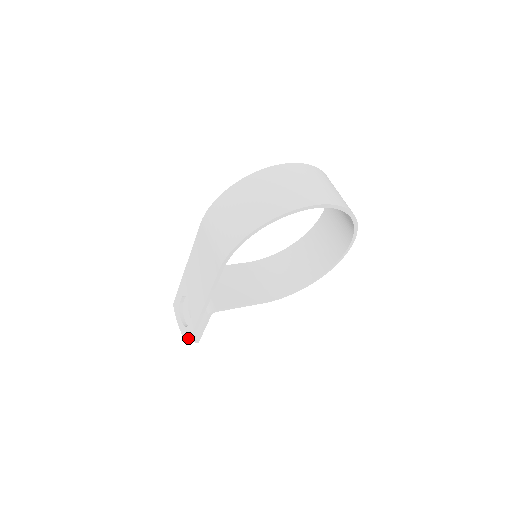
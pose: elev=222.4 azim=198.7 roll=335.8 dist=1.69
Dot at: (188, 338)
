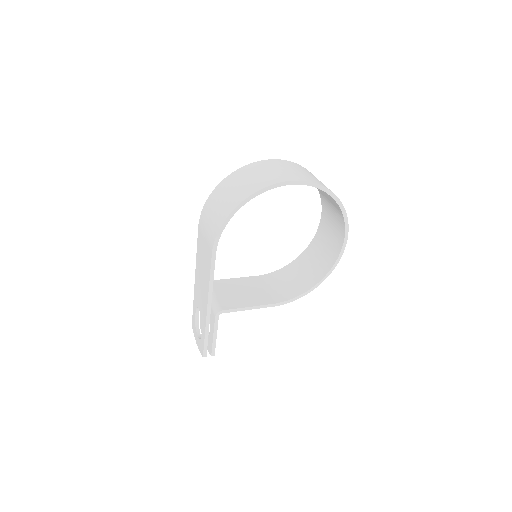
Dot at: (202, 349)
